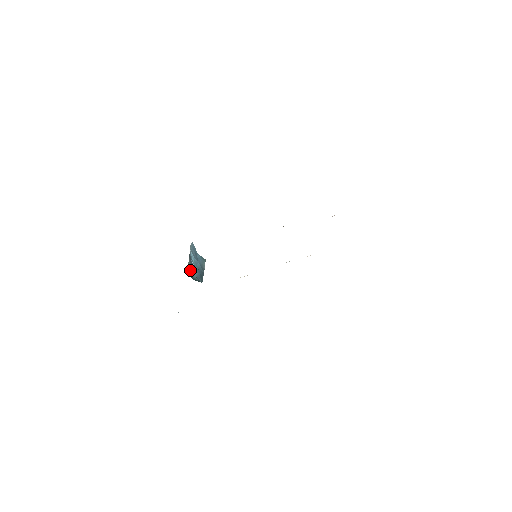
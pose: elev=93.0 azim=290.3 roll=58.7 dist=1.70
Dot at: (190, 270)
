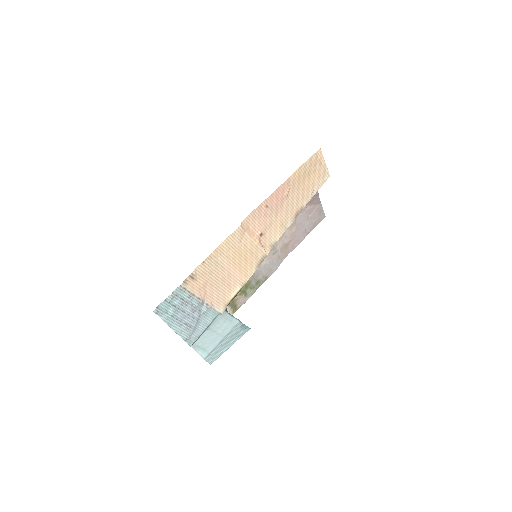
Dot at: occluded
